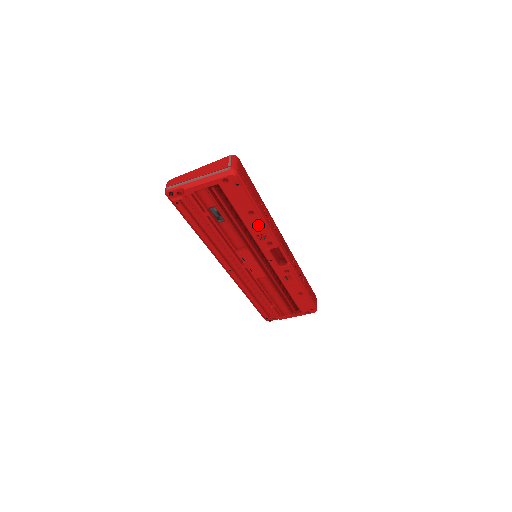
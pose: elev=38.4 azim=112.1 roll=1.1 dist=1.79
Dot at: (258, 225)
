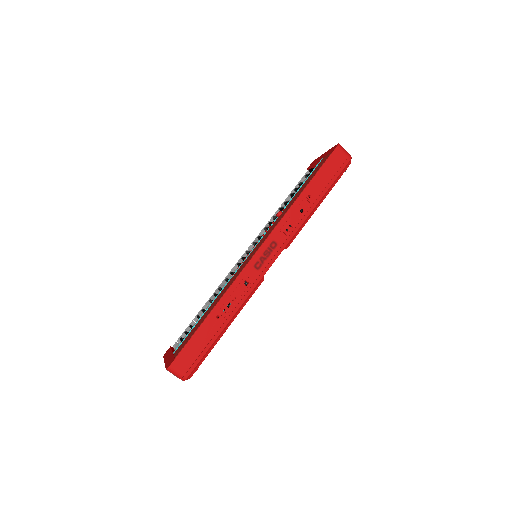
Dot at: occluded
